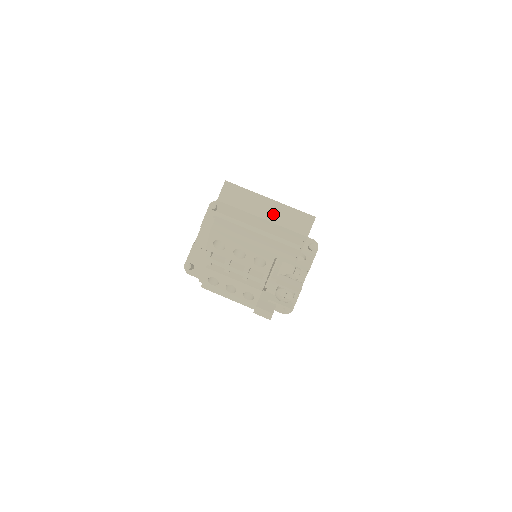
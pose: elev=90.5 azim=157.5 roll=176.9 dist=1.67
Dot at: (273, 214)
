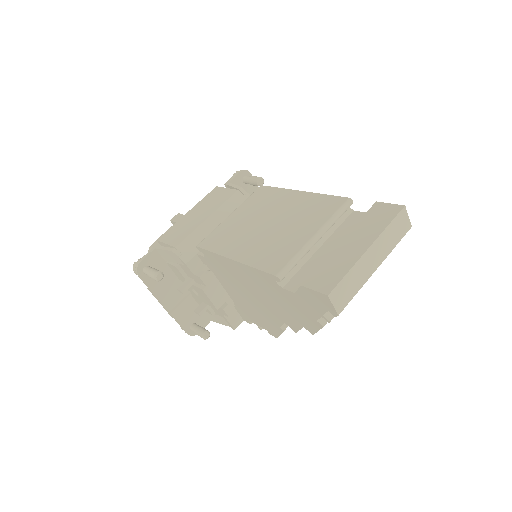
Dot at: (380, 254)
